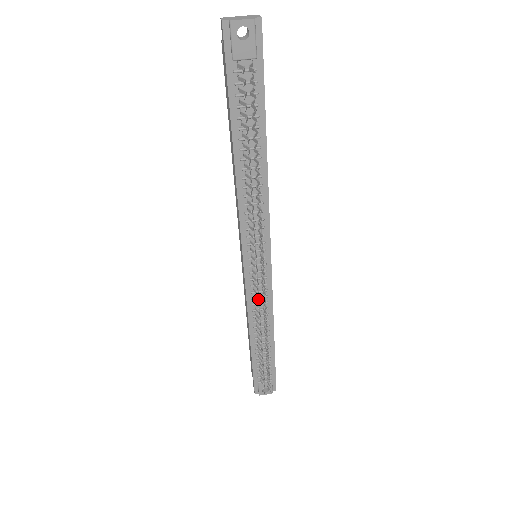
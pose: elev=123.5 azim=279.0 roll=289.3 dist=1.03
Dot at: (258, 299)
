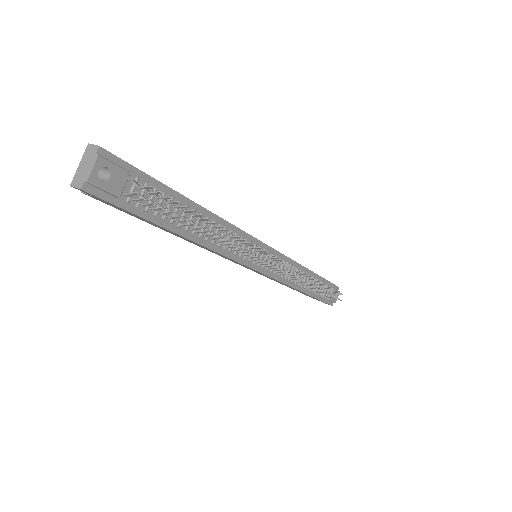
Dot at: occluded
